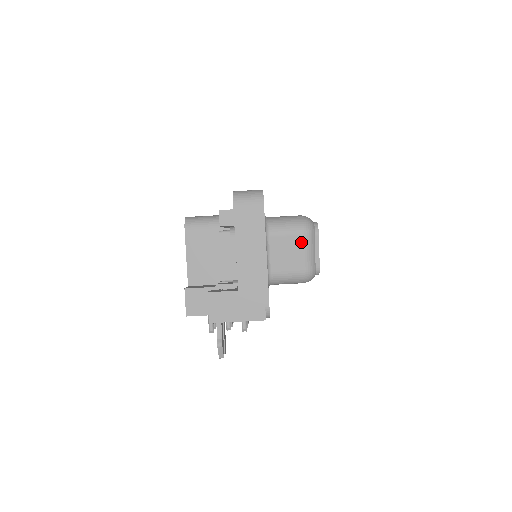
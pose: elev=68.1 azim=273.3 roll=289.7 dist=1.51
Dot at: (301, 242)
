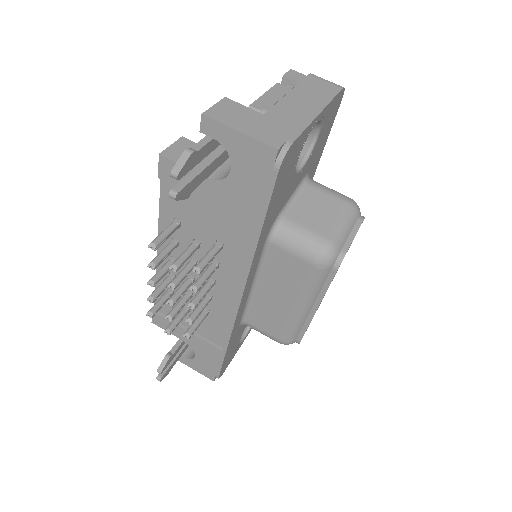
Dot at: (340, 208)
